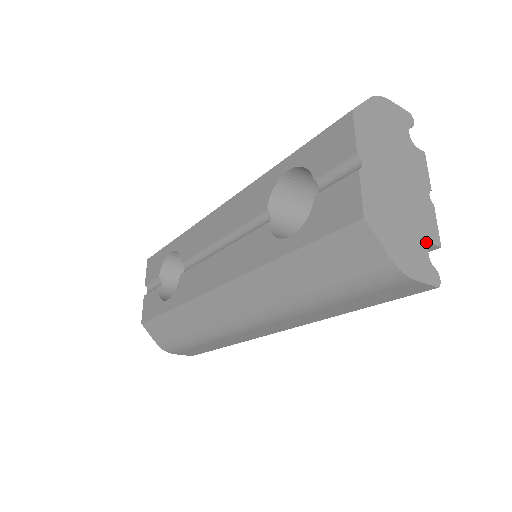
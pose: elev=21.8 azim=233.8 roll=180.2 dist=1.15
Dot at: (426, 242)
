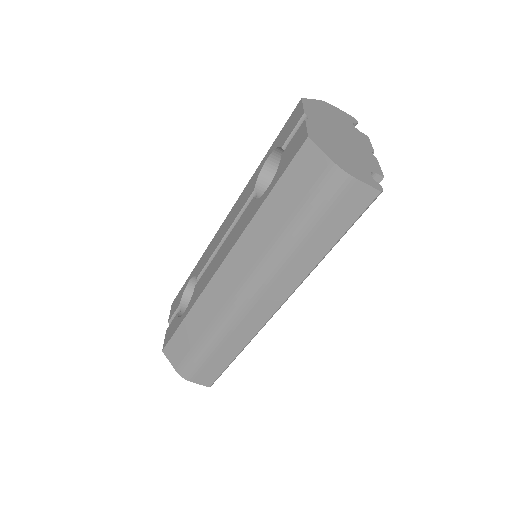
Dot at: (368, 169)
